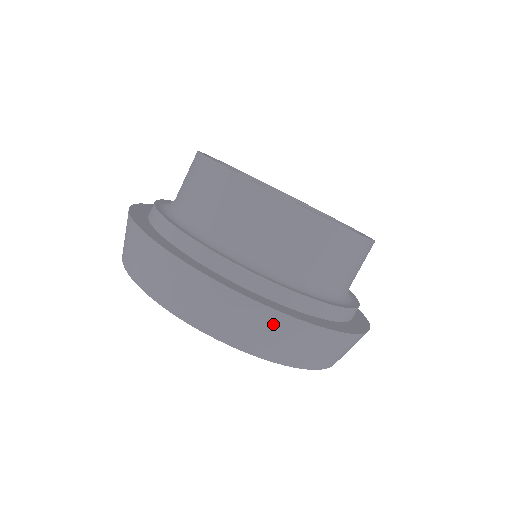
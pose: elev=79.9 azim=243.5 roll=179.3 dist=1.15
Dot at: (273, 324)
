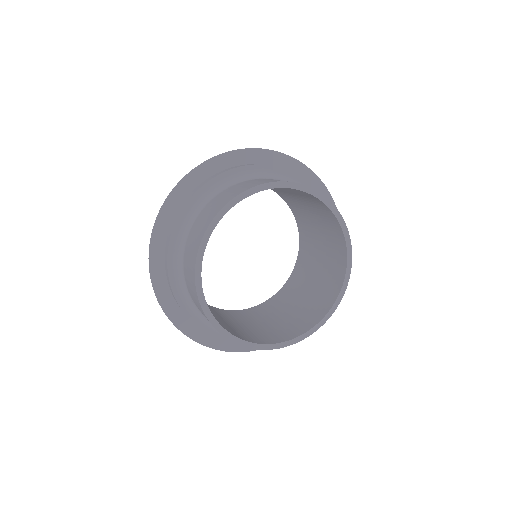
Dot at: occluded
